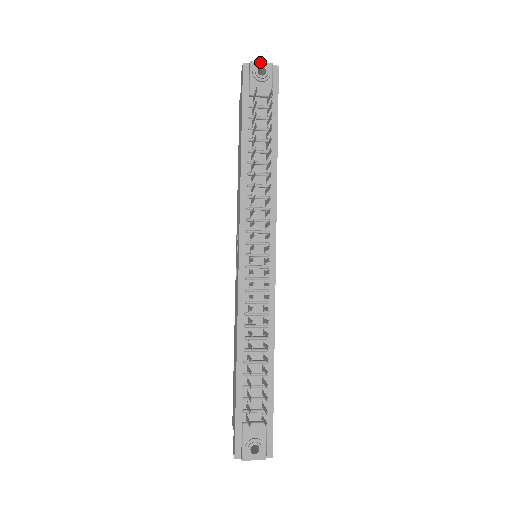
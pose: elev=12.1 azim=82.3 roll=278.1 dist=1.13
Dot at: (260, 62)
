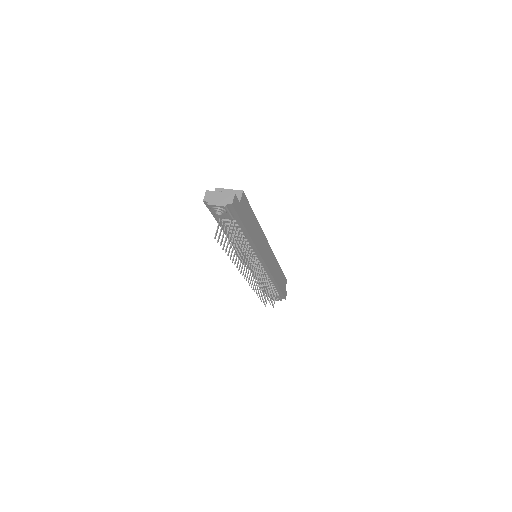
Dot at: (215, 205)
